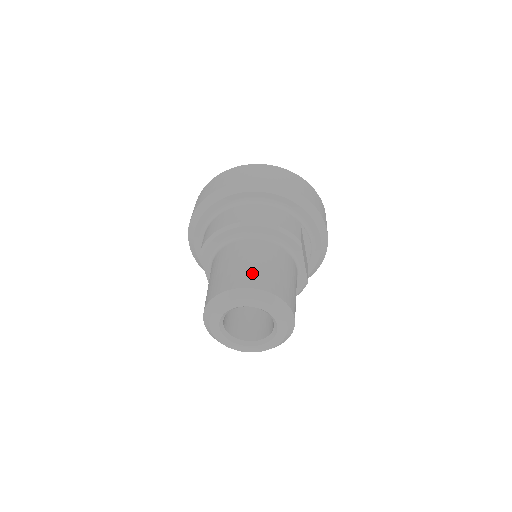
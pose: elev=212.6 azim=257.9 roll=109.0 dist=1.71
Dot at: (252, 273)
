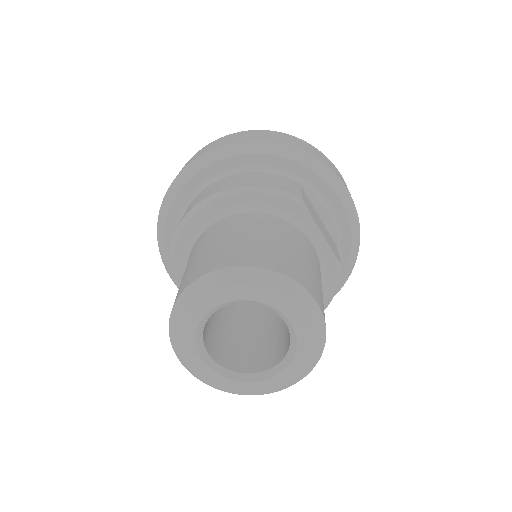
Dot at: (224, 251)
